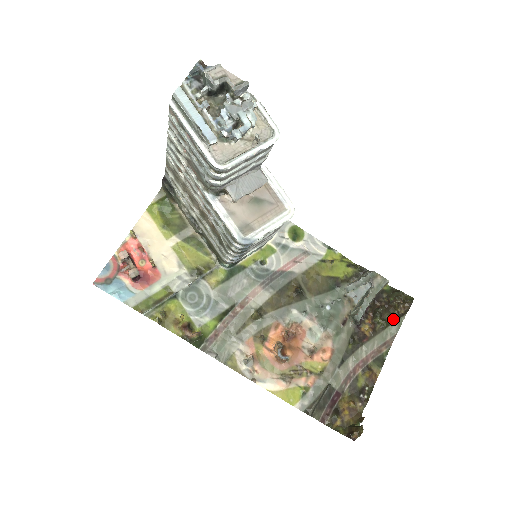
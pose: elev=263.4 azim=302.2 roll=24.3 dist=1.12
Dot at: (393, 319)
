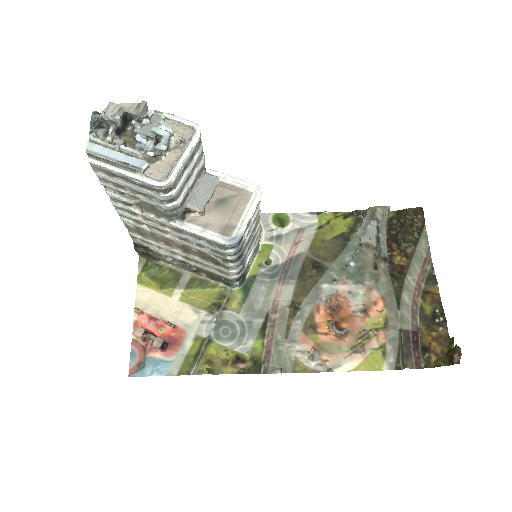
Dot at: (416, 236)
